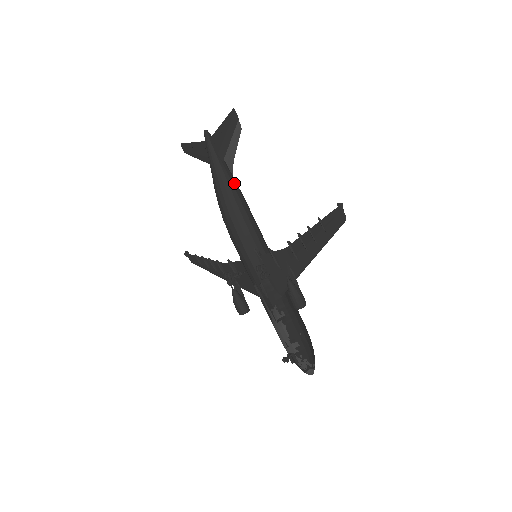
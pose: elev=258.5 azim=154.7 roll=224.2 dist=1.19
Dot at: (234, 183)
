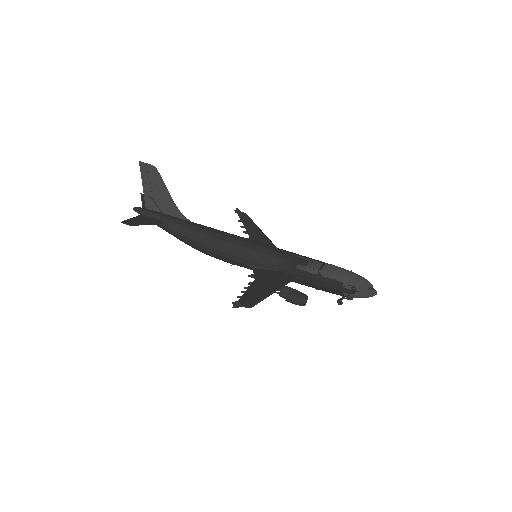
Dot at: (187, 234)
